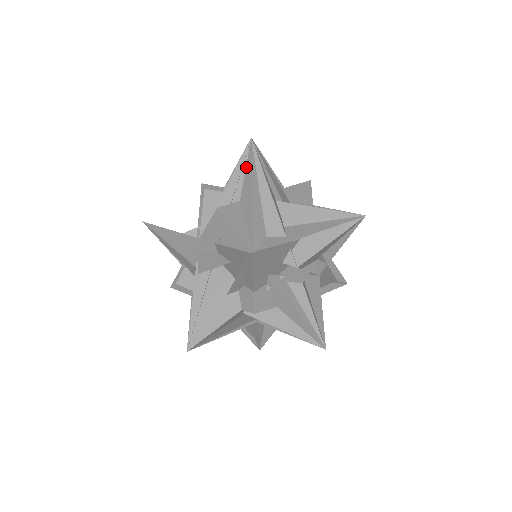
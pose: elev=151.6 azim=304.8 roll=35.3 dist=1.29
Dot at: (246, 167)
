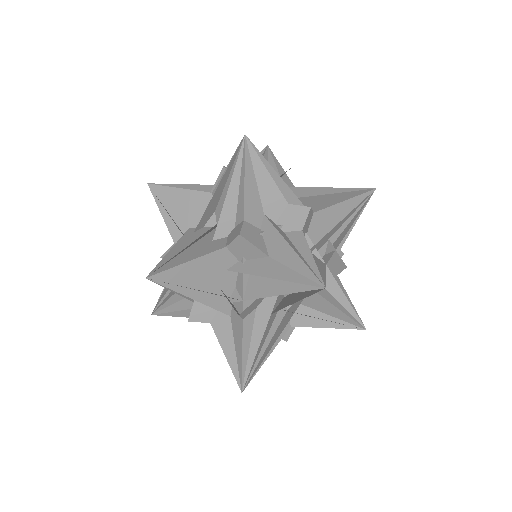
Dot at: occluded
